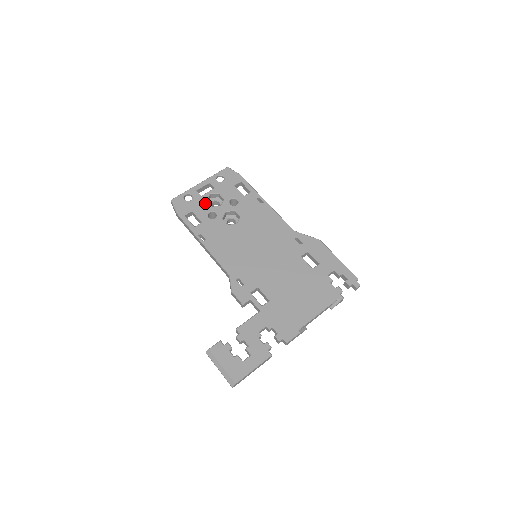
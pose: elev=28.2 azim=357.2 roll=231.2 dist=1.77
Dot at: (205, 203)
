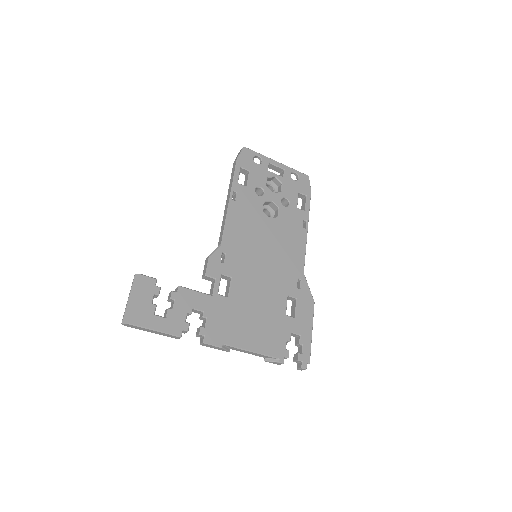
Dot at: (265, 178)
